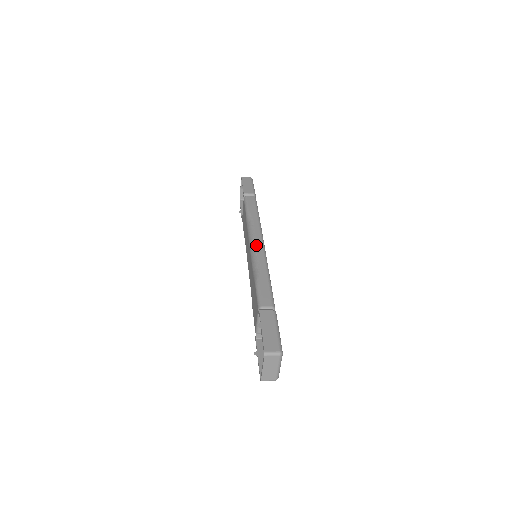
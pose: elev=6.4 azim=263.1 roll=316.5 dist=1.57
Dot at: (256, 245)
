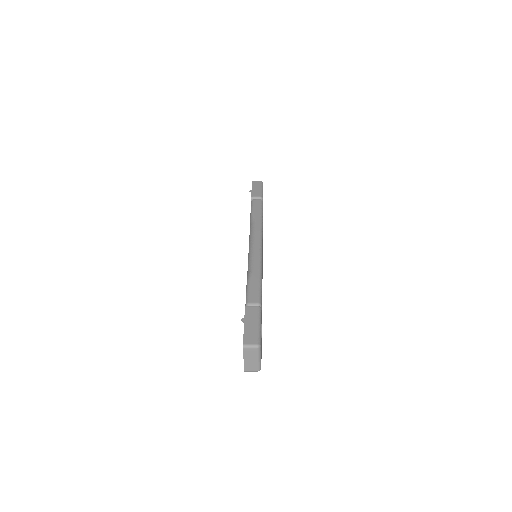
Dot at: (254, 246)
